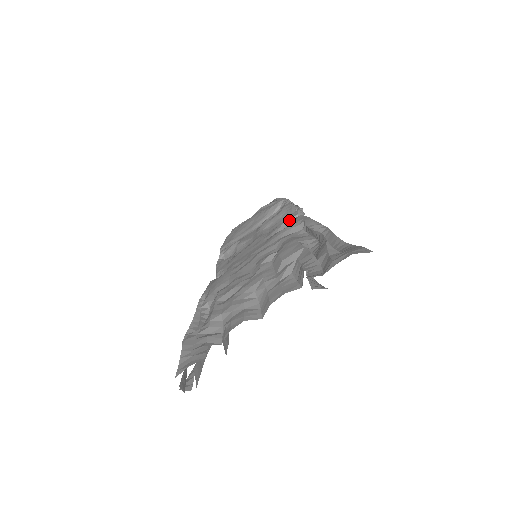
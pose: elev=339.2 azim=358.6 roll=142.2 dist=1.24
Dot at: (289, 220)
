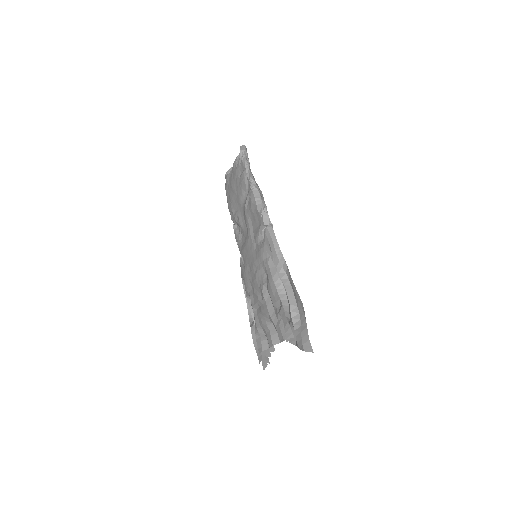
Dot at: (261, 231)
